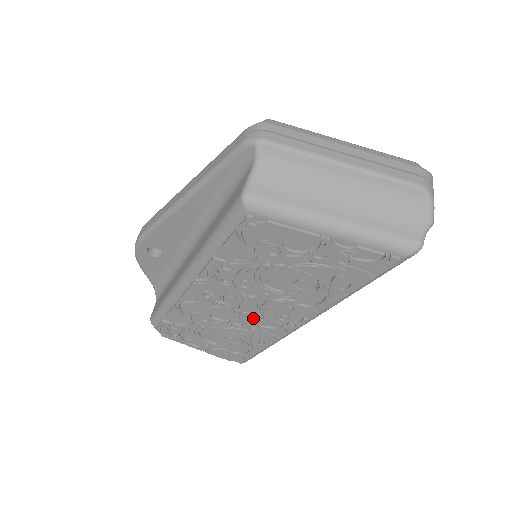
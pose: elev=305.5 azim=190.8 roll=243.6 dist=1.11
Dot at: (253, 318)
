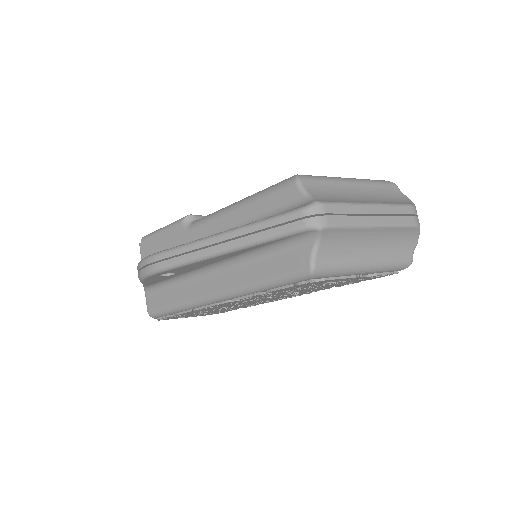
Dot at: occluded
